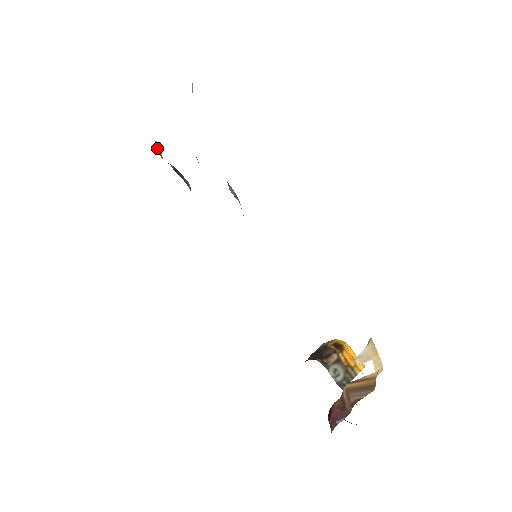
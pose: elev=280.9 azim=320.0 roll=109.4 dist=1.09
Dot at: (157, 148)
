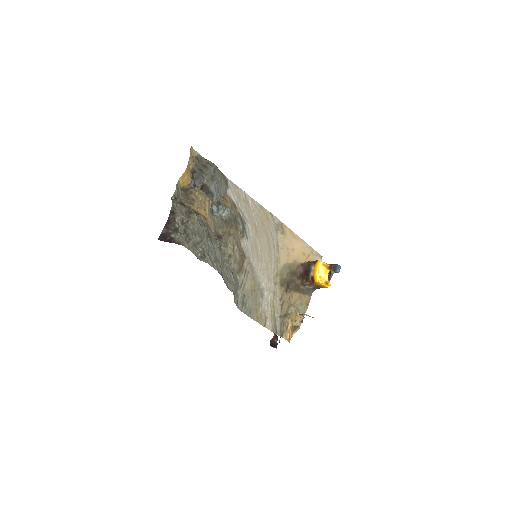
Dot at: (183, 182)
